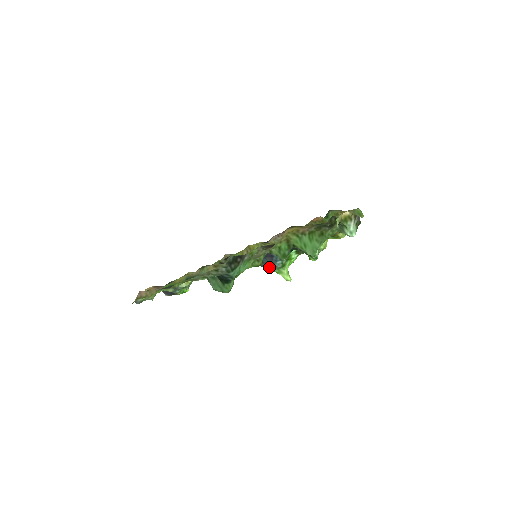
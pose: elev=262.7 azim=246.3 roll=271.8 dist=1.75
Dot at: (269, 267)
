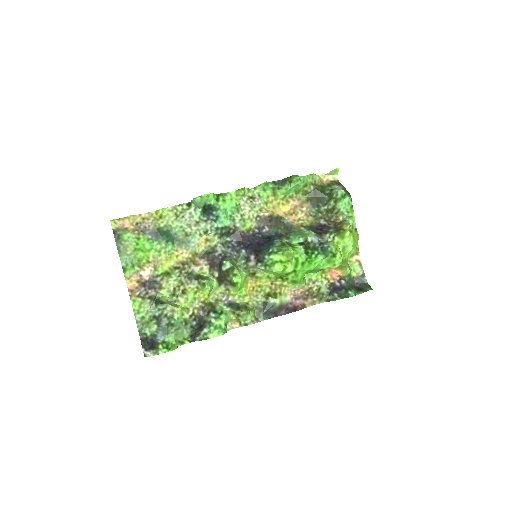
Dot at: (267, 249)
